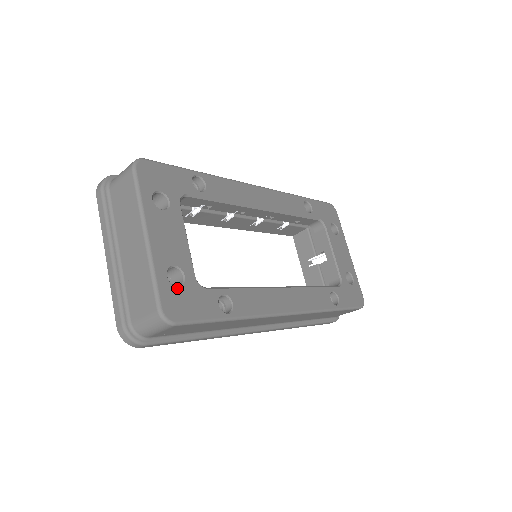
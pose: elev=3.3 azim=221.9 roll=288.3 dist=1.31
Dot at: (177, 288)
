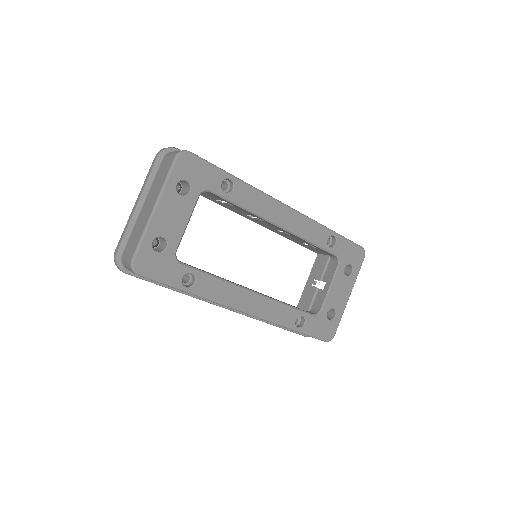
Dot at: (155, 253)
